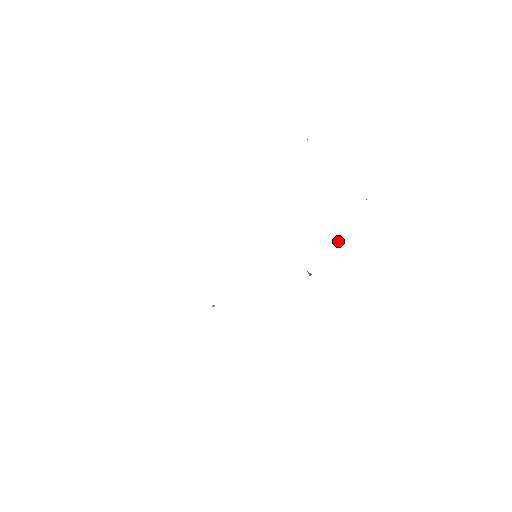
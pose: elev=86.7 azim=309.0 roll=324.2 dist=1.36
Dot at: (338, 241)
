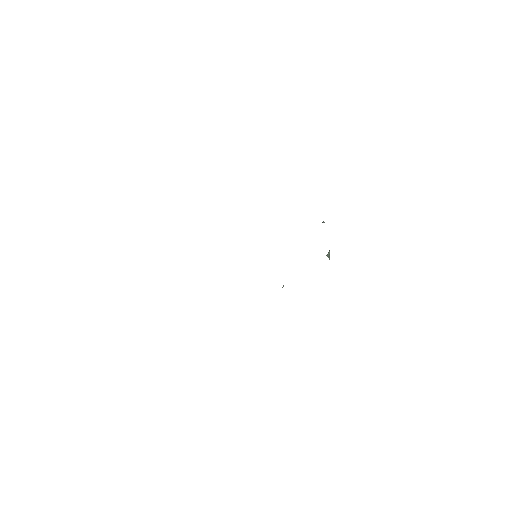
Dot at: occluded
